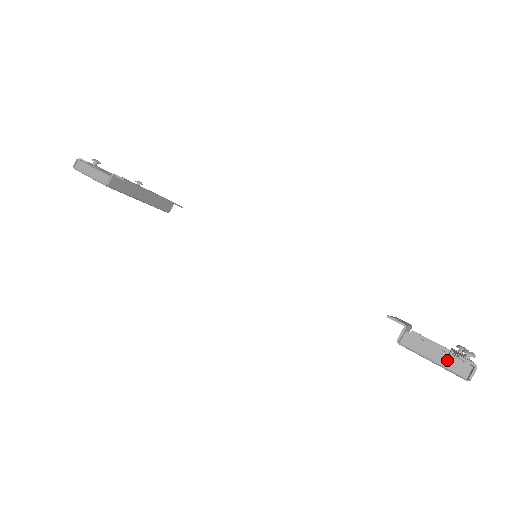
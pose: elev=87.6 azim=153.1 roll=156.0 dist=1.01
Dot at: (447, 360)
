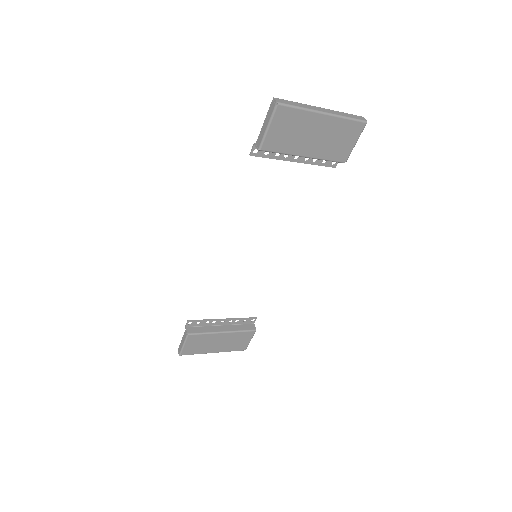
Dot at: (268, 117)
